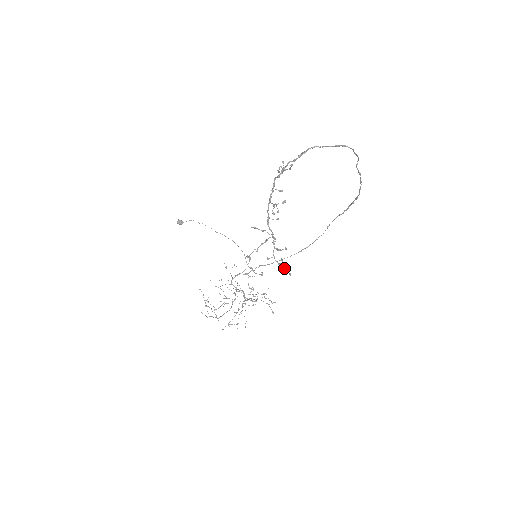
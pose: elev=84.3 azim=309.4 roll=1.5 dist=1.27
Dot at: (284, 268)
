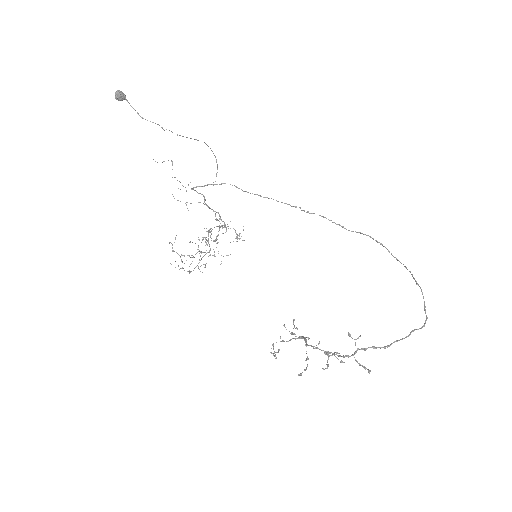
Dot at: (294, 325)
